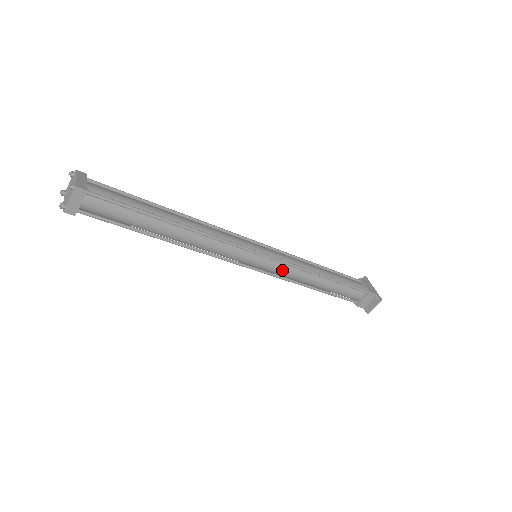
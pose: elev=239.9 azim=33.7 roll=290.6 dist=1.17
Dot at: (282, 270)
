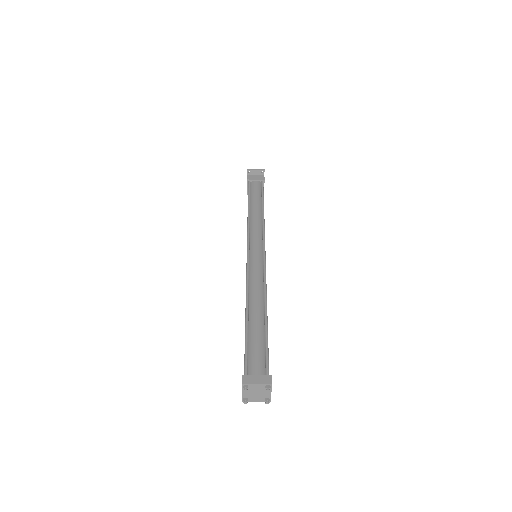
Dot at: occluded
